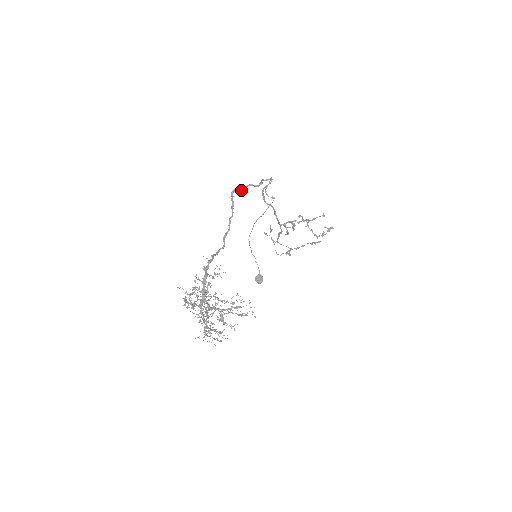
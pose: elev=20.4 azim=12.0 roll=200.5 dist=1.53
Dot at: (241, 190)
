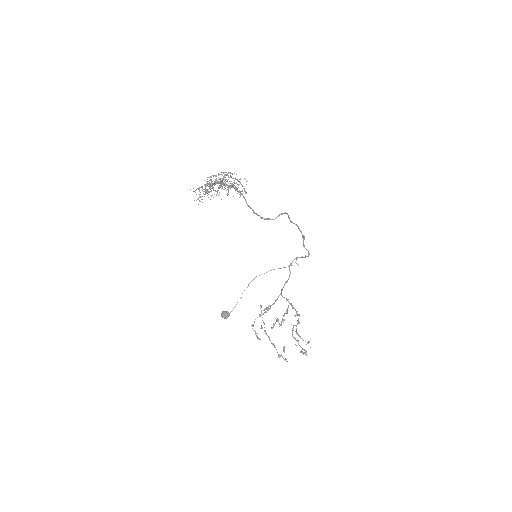
Dot at: occluded
